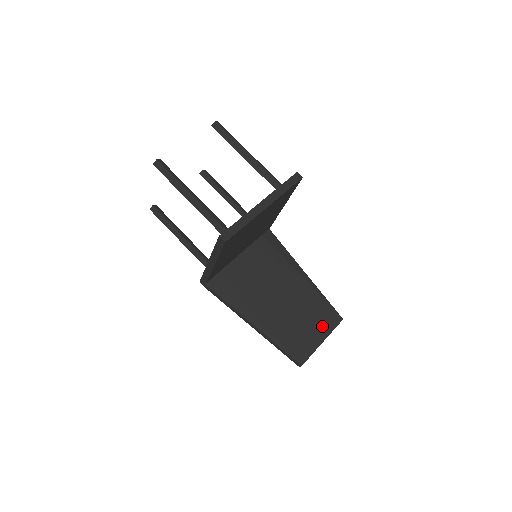
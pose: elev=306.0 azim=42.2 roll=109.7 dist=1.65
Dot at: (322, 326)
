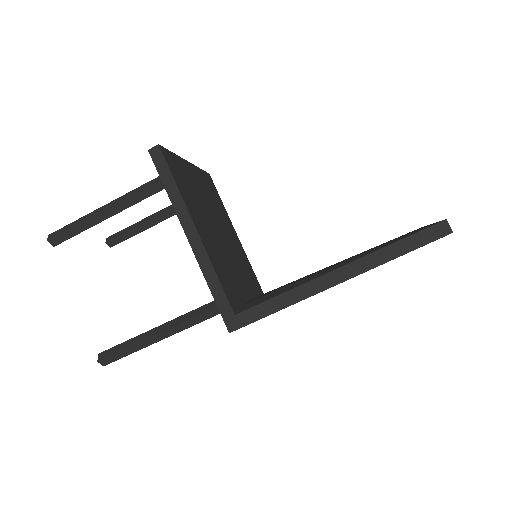
Dot at: occluded
